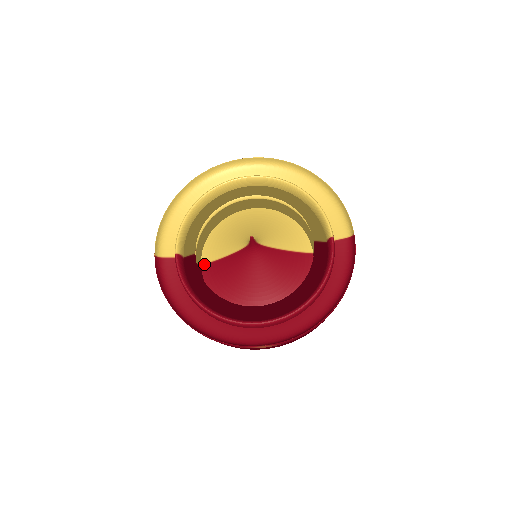
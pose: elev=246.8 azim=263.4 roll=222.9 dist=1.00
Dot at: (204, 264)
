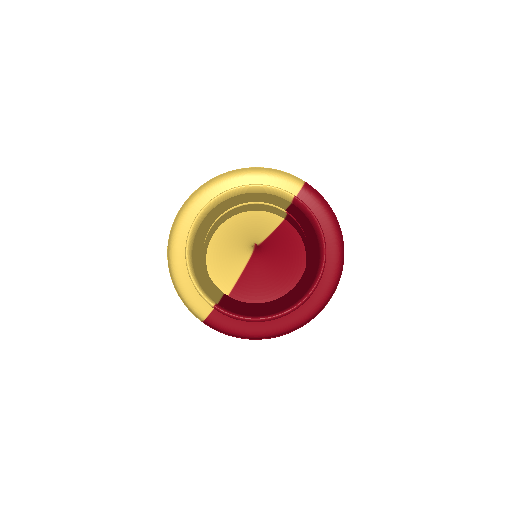
Dot at: occluded
